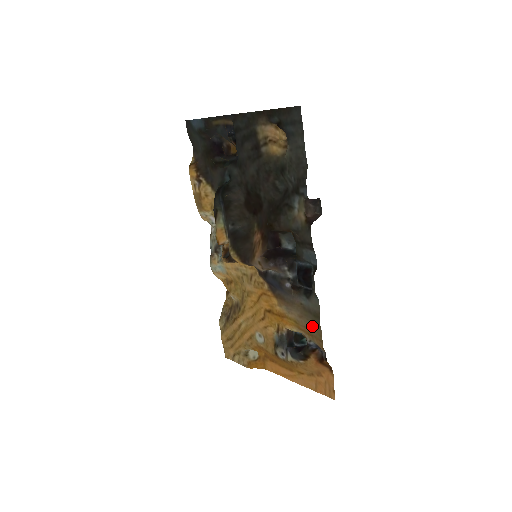
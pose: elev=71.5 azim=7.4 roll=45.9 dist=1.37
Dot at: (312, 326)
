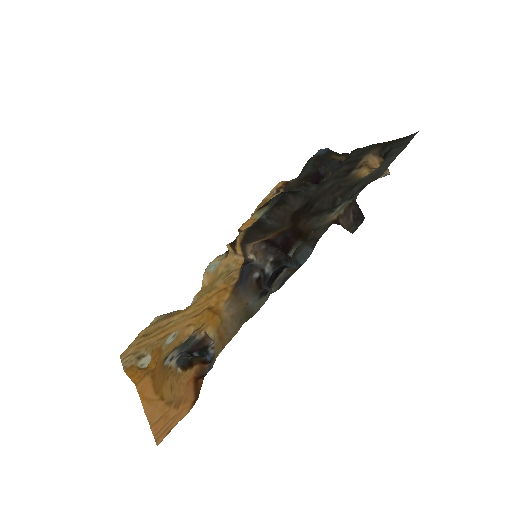
Dot at: (233, 328)
